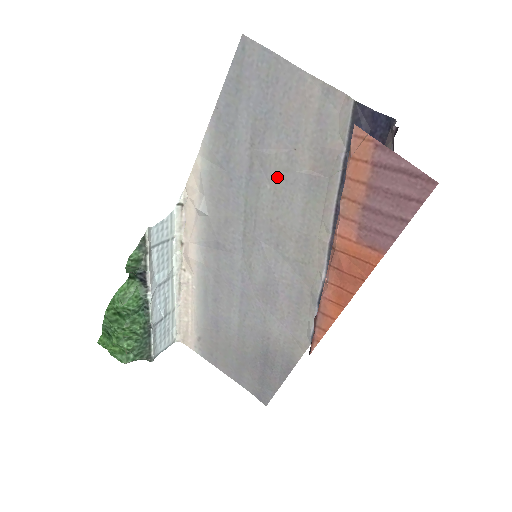
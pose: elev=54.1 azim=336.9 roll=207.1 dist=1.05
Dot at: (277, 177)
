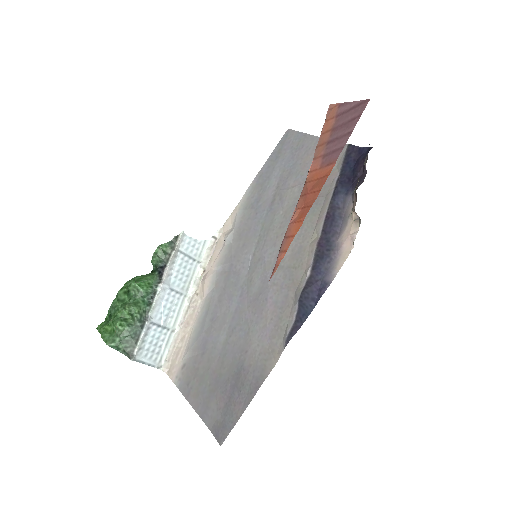
Dot at: (289, 204)
